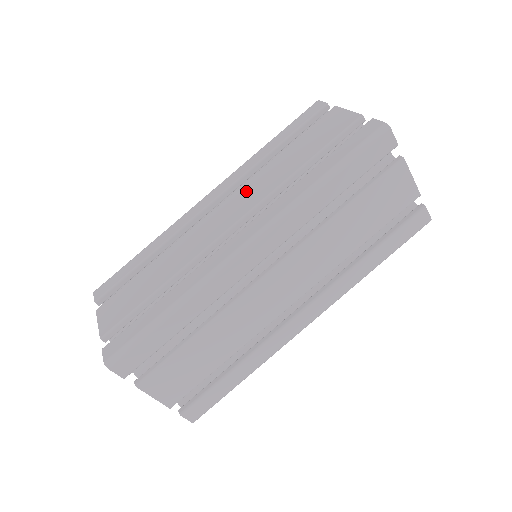
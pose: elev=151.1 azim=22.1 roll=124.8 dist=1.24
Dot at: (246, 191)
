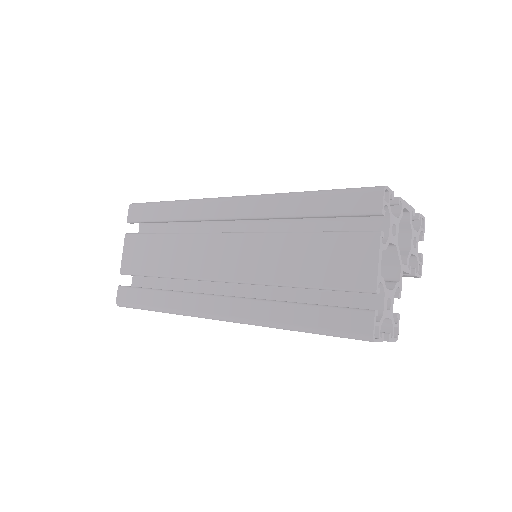
Dot at: occluded
